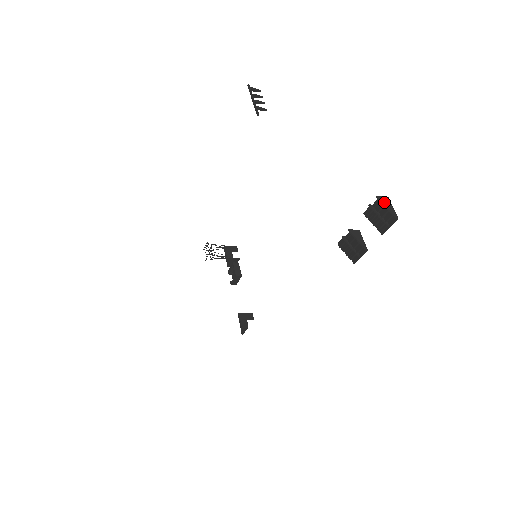
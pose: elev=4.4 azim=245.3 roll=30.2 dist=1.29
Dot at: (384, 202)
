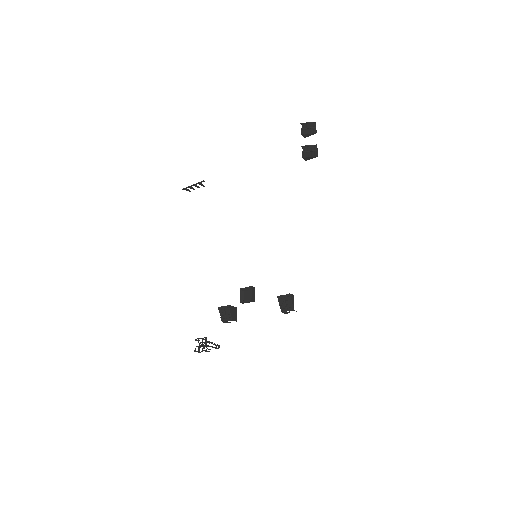
Dot at: (305, 123)
